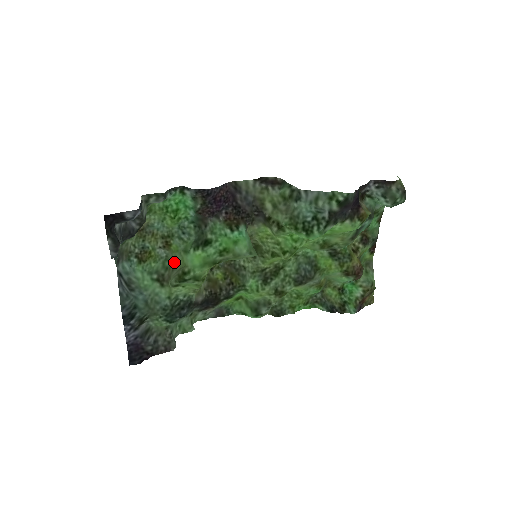
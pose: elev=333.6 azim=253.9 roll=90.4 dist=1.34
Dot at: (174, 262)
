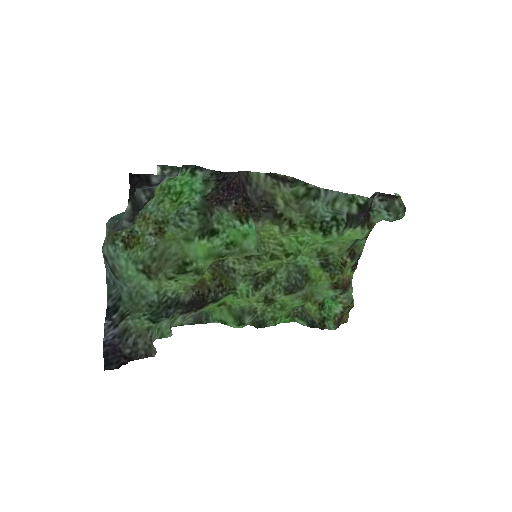
Dot at: (169, 251)
